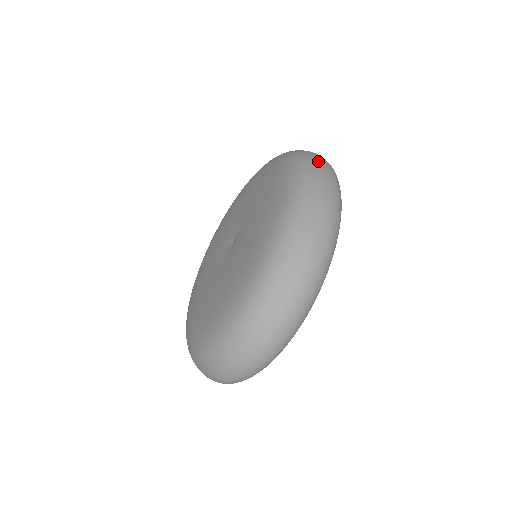
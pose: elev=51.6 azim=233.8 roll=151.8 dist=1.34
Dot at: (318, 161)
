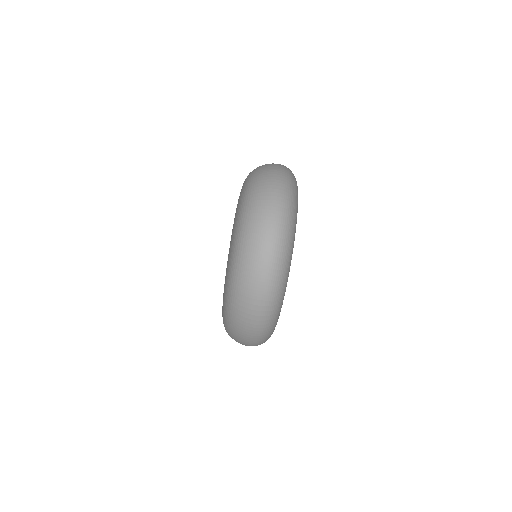
Dot at: occluded
